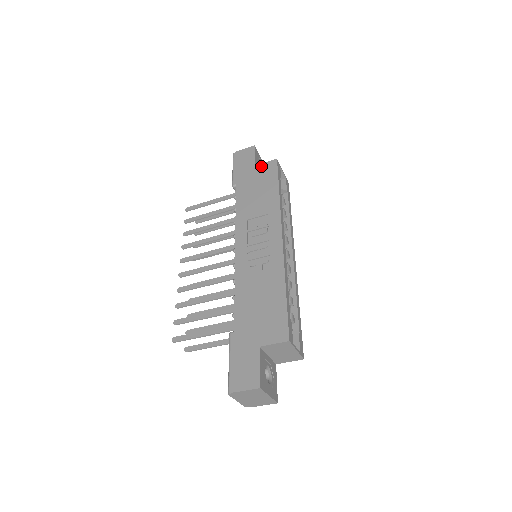
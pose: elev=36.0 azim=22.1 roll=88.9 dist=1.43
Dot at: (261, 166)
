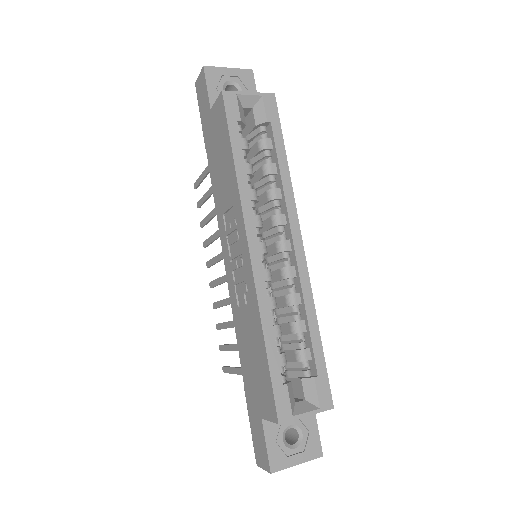
Dot at: (214, 110)
